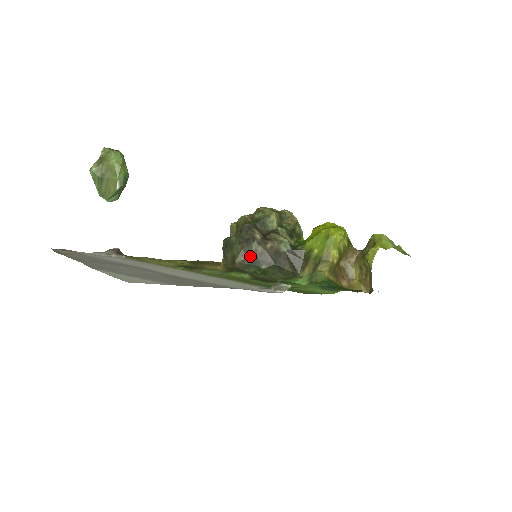
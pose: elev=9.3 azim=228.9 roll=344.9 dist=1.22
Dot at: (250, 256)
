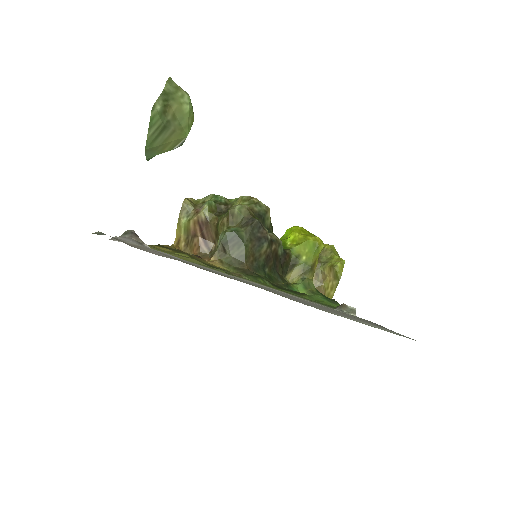
Dot at: (258, 257)
